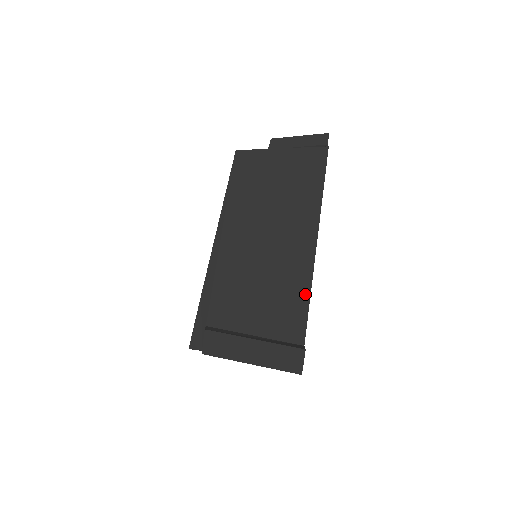
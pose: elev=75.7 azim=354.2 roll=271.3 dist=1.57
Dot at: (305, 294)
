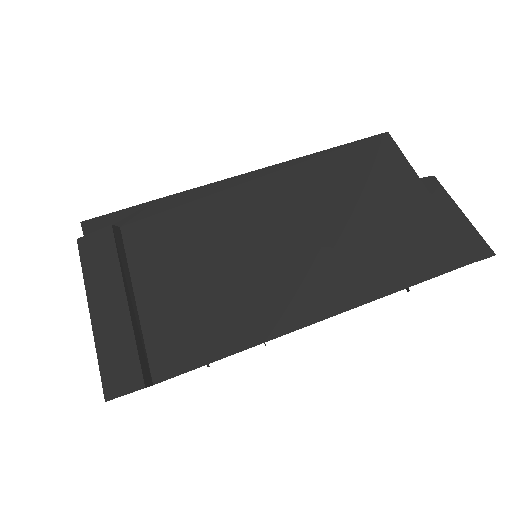
Dot at: (230, 345)
